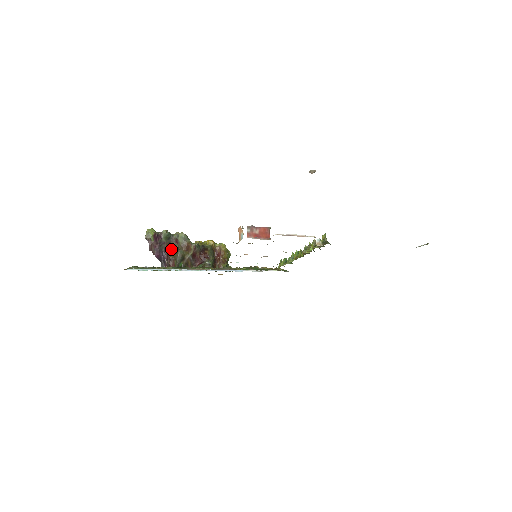
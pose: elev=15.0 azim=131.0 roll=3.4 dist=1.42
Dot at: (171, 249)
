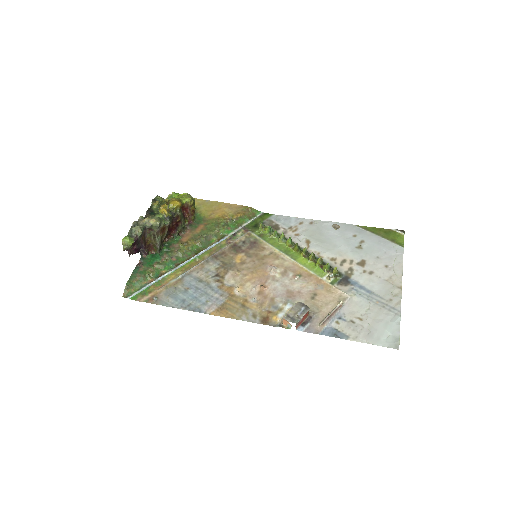
Dot at: (146, 237)
